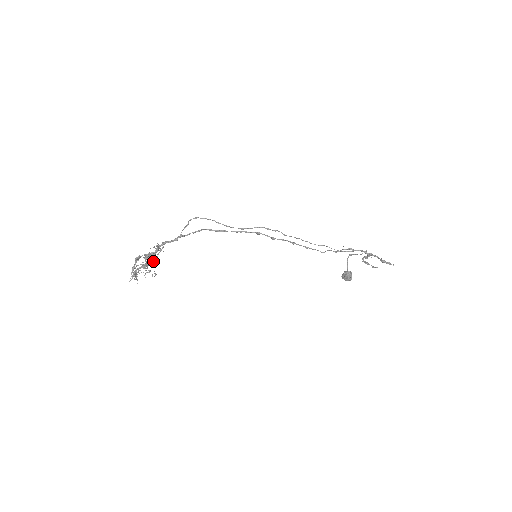
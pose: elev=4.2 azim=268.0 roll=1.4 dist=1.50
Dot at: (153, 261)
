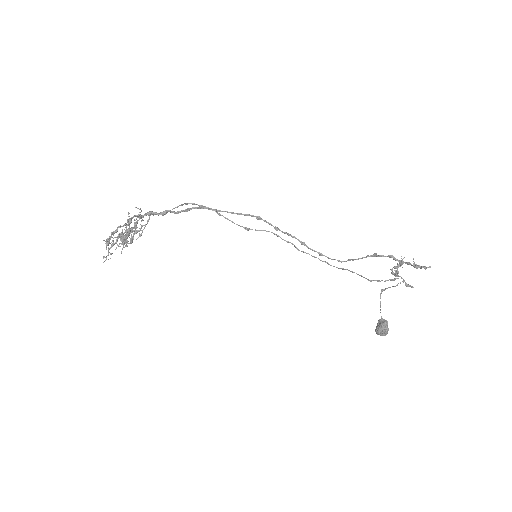
Dot at: (128, 221)
